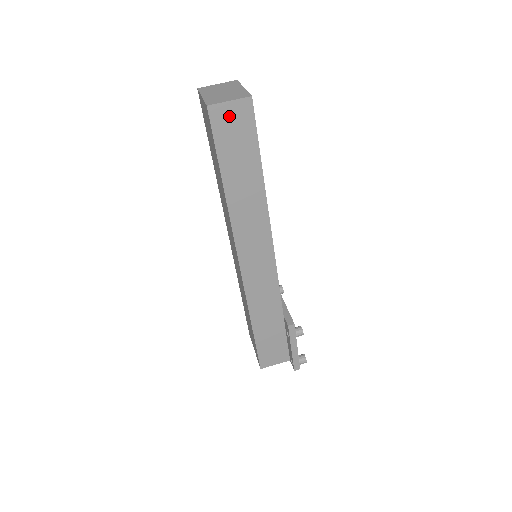
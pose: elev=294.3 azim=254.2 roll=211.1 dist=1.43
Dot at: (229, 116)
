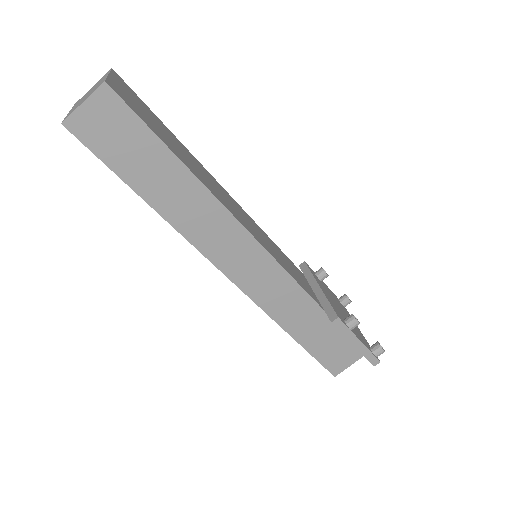
Dot at: (95, 121)
